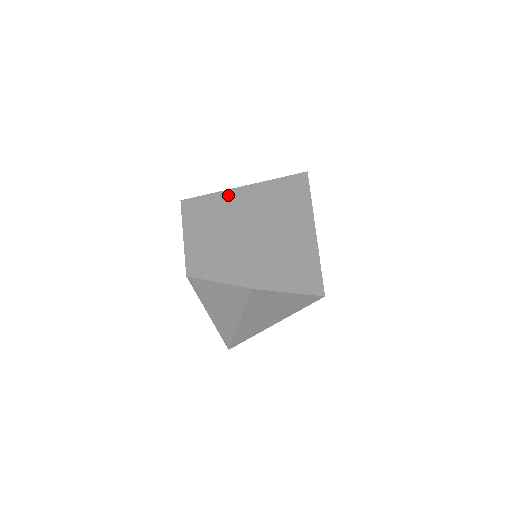
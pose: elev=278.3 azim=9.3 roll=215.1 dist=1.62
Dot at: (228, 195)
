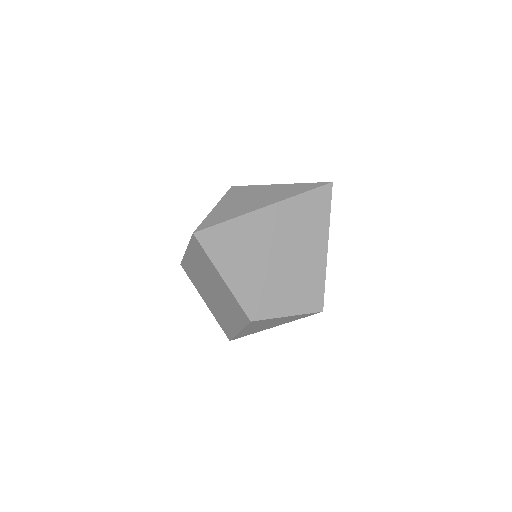
Dot at: (258, 218)
